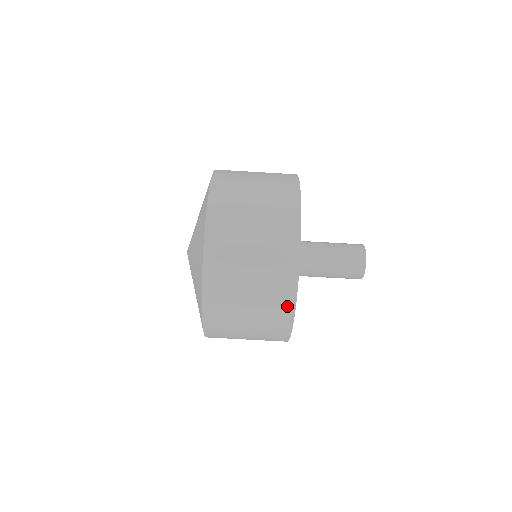
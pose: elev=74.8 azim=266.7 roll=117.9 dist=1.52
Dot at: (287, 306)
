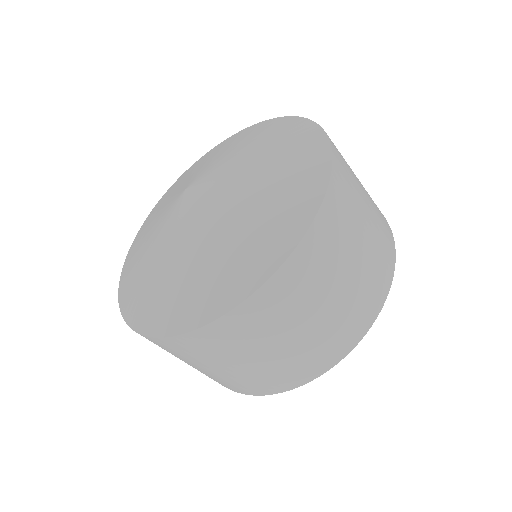
Dot at: (324, 363)
